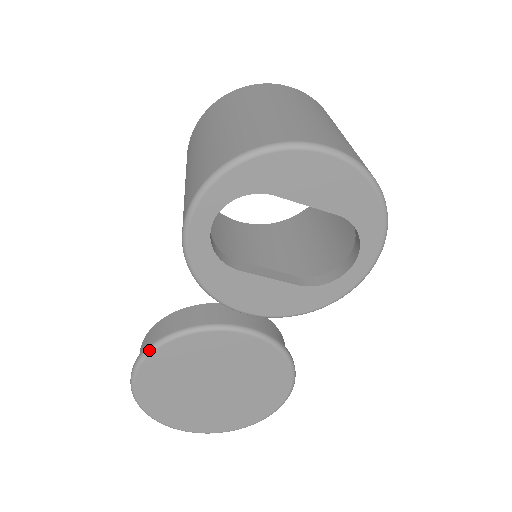
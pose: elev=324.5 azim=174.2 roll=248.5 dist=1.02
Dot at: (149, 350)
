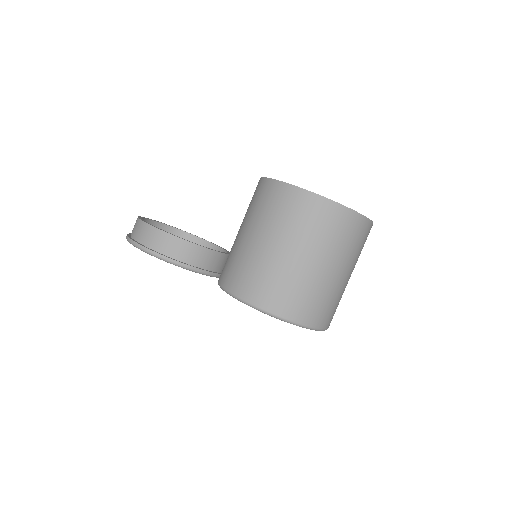
Dot at: (163, 260)
